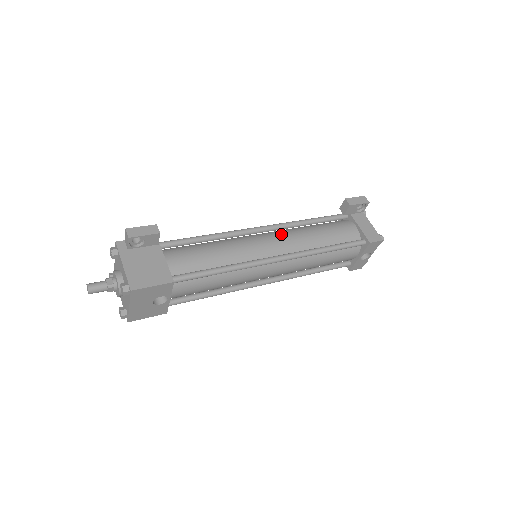
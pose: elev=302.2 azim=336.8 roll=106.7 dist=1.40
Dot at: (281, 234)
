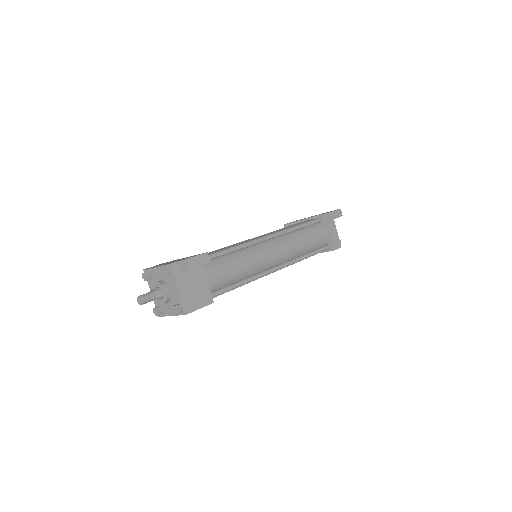
Dot at: (281, 243)
